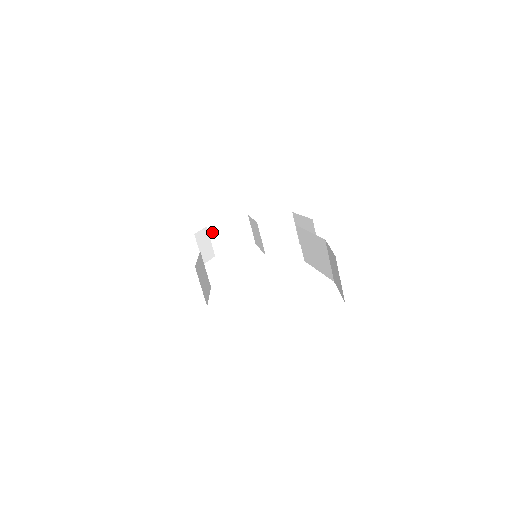
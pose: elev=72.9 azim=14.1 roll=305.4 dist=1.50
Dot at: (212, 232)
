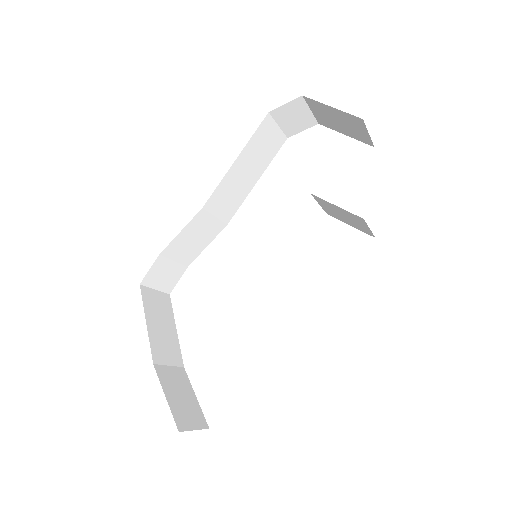
Dot at: (311, 104)
